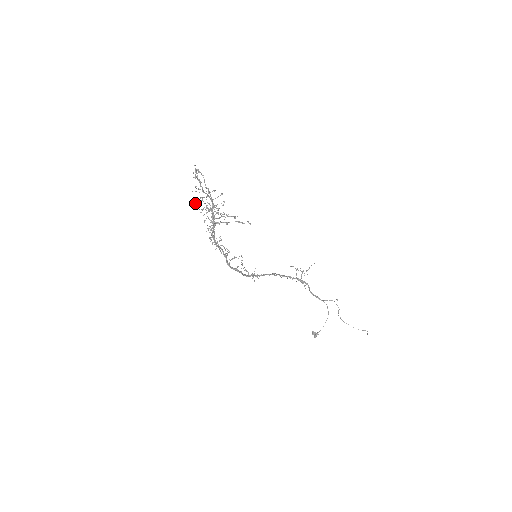
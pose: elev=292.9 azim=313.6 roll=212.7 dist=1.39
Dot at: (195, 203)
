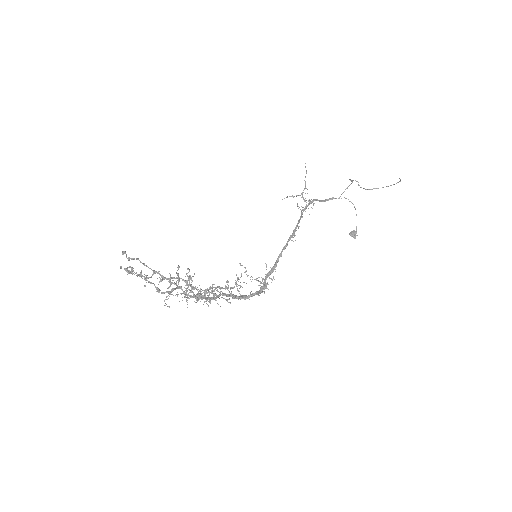
Dot at: occluded
